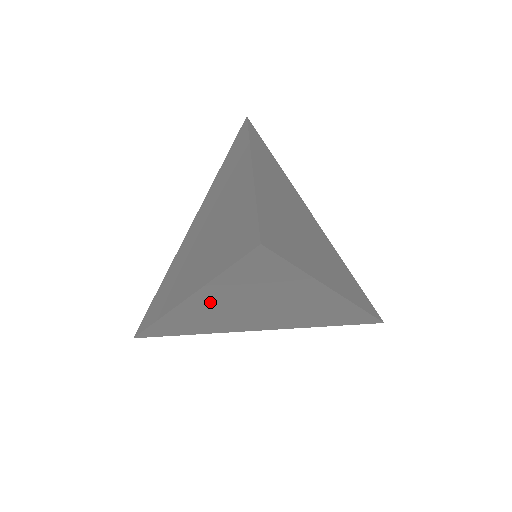
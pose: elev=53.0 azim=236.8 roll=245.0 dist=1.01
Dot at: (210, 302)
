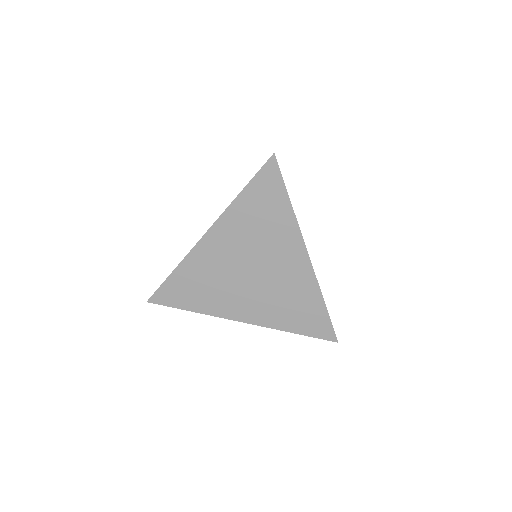
Dot at: (225, 236)
